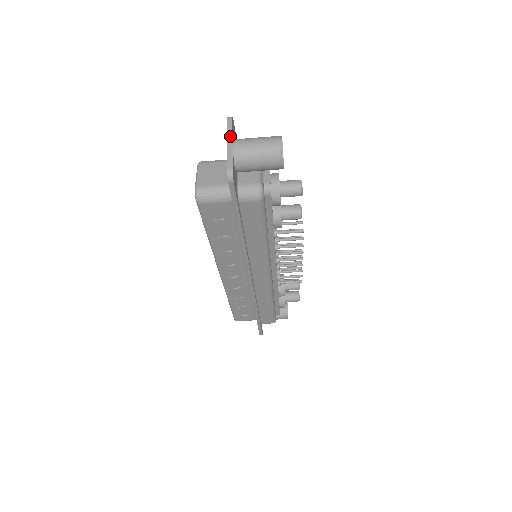
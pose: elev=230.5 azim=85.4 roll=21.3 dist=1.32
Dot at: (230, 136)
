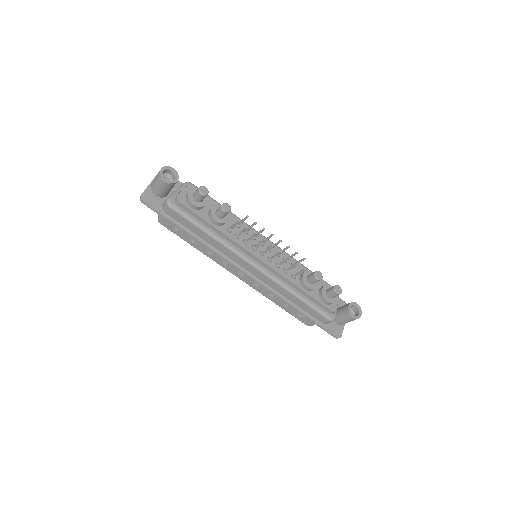
Dot at: (152, 180)
